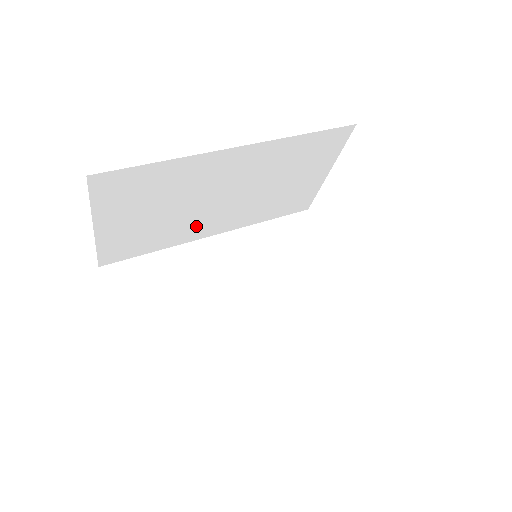
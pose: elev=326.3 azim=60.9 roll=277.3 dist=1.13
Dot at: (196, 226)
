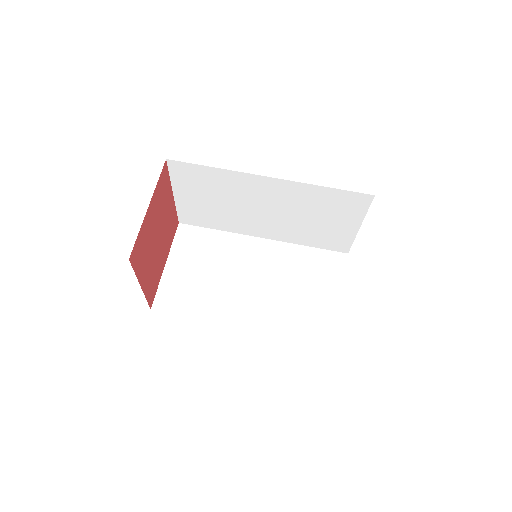
Dot at: occluded
